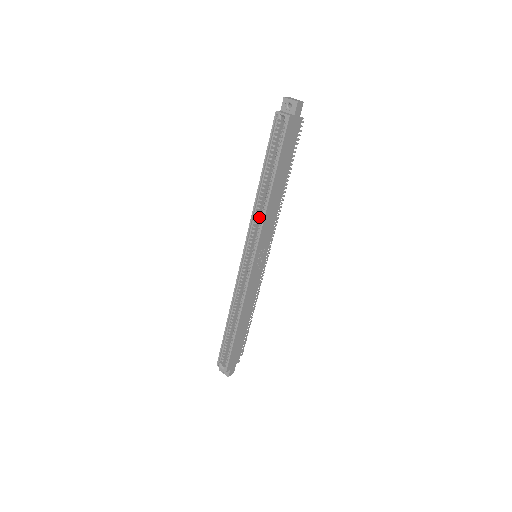
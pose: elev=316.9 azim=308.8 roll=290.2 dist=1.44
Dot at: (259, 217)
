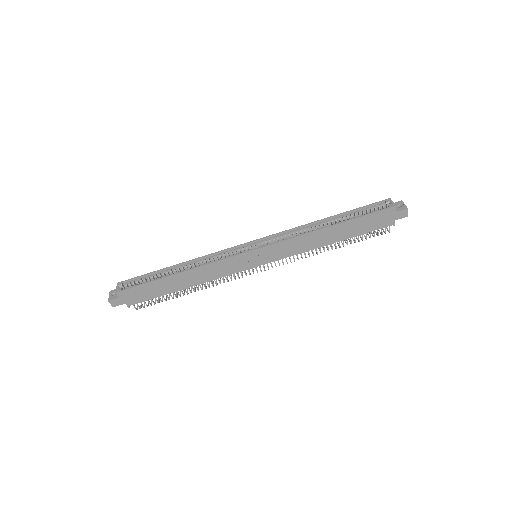
Dot at: occluded
